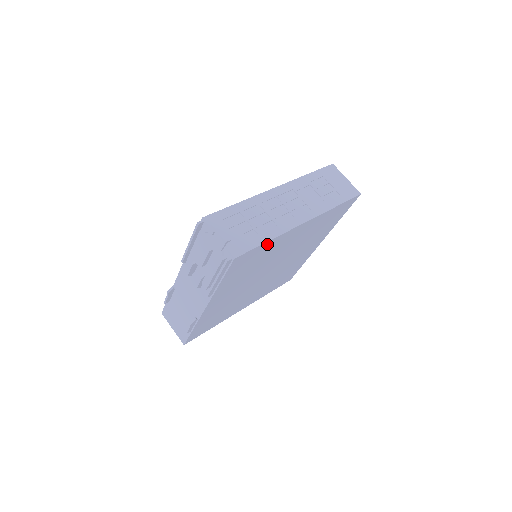
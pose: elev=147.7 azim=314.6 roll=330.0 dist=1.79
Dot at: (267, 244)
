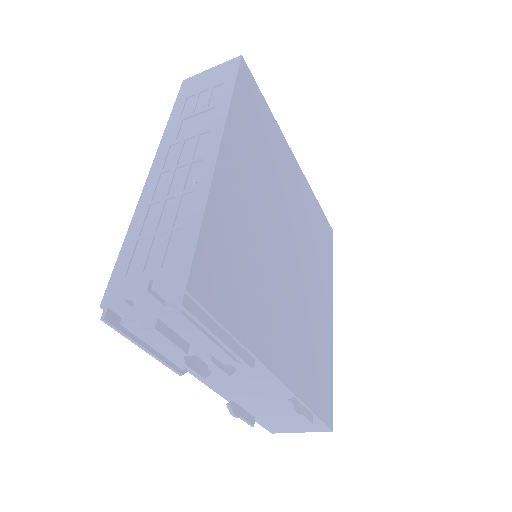
Dot at: (210, 222)
